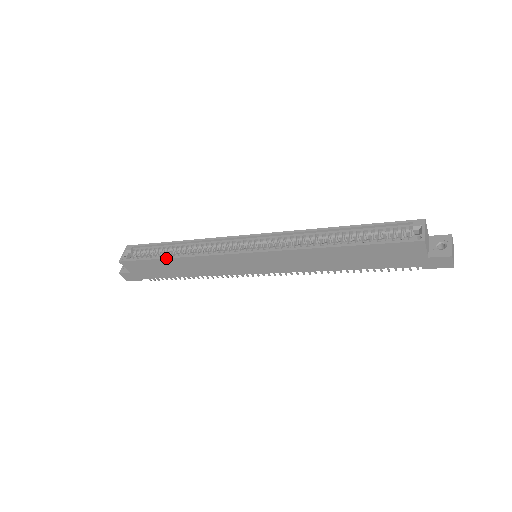
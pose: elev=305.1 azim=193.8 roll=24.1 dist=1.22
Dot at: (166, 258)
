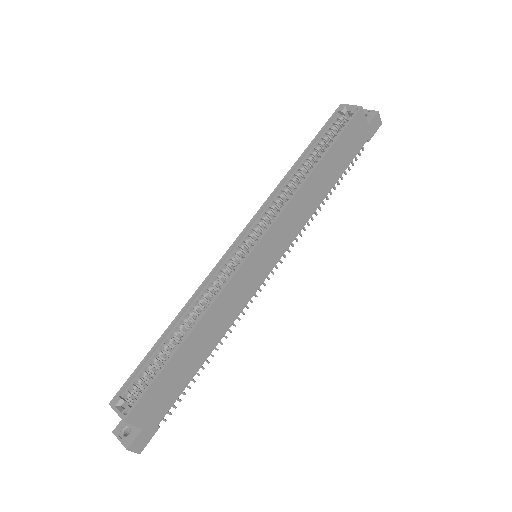
Dot at: (181, 344)
